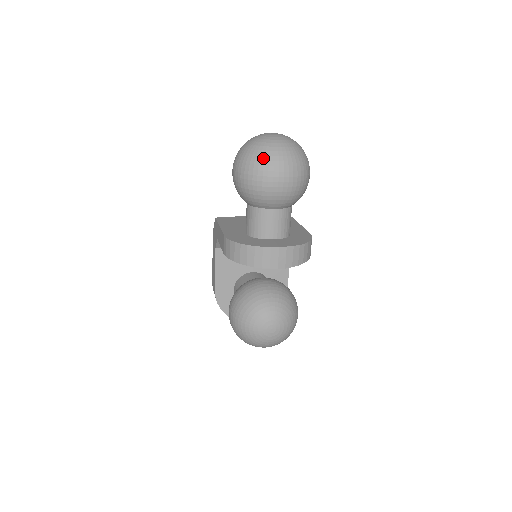
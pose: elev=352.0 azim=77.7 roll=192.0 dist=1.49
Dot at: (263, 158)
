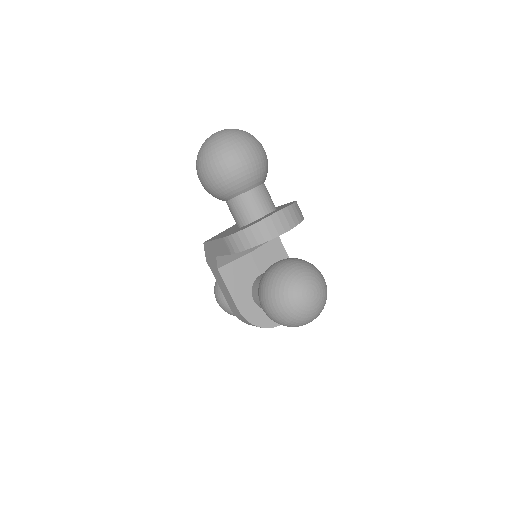
Dot at: (222, 148)
